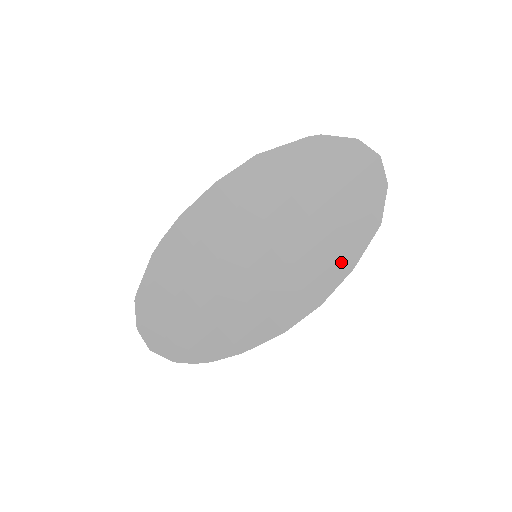
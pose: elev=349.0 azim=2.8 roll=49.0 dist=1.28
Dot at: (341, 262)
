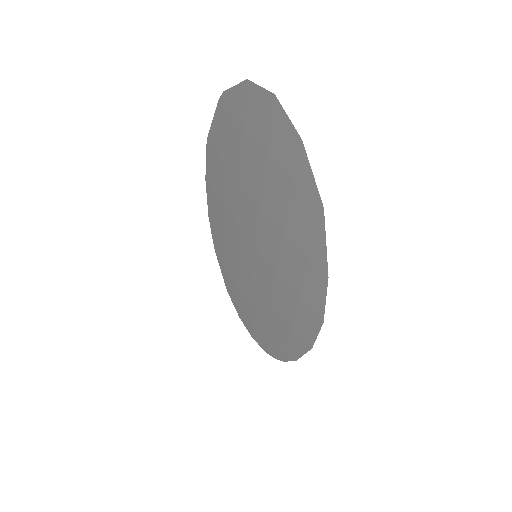
Dot at: (312, 267)
